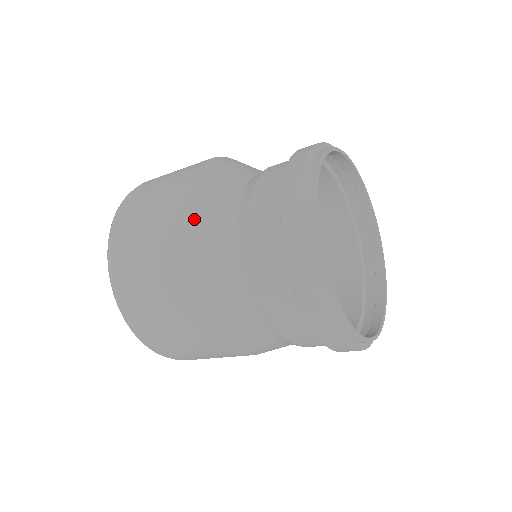
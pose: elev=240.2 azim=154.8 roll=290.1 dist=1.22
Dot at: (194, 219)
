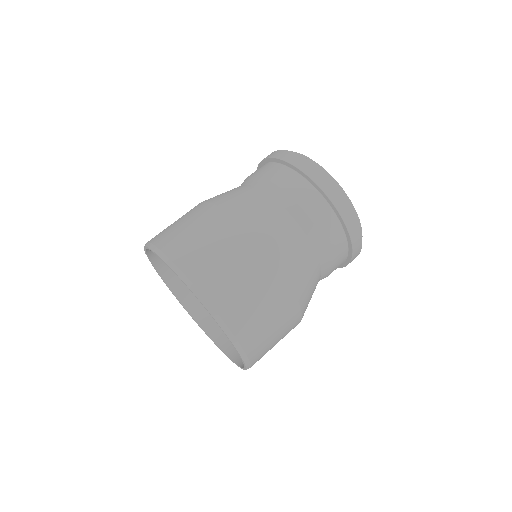
Dot at: (215, 197)
